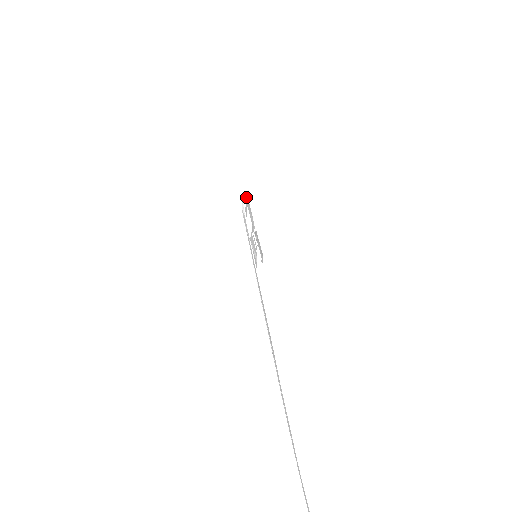
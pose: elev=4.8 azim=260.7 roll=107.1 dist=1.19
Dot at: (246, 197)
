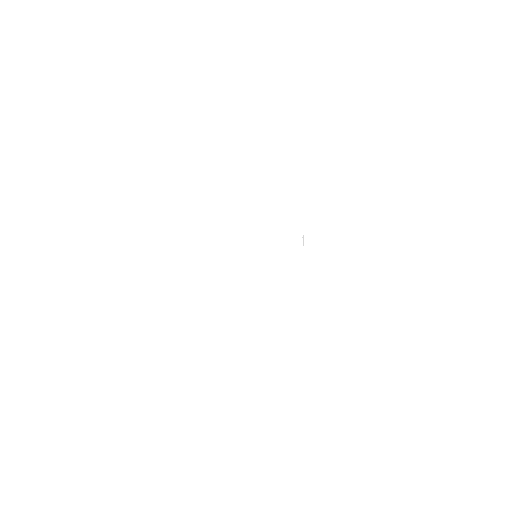
Dot at: (302, 237)
